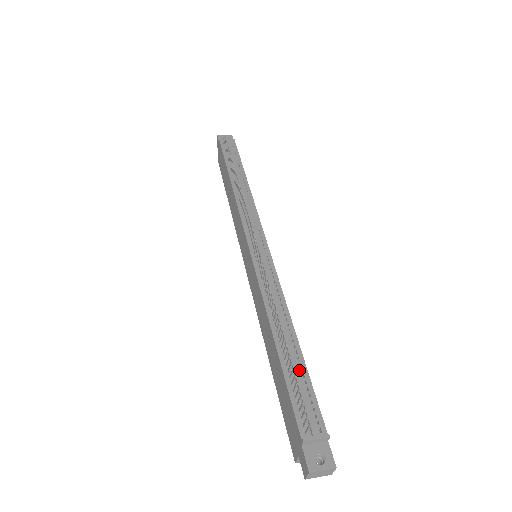
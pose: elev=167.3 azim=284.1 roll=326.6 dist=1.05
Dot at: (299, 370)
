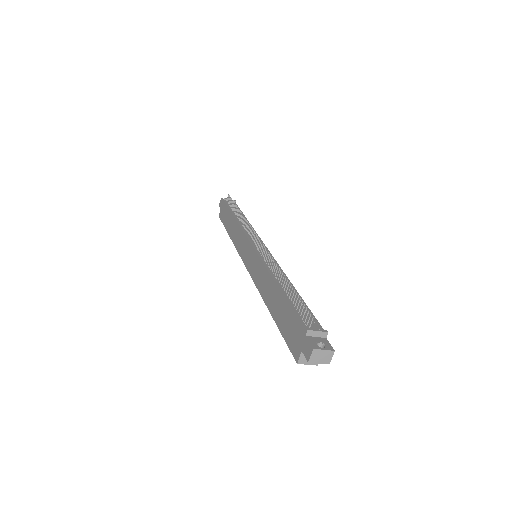
Dot at: occluded
